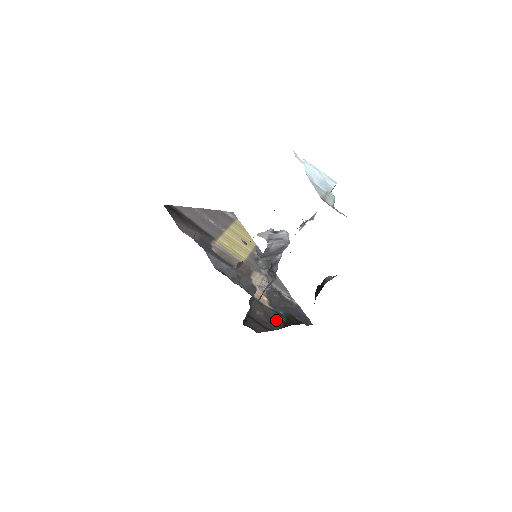
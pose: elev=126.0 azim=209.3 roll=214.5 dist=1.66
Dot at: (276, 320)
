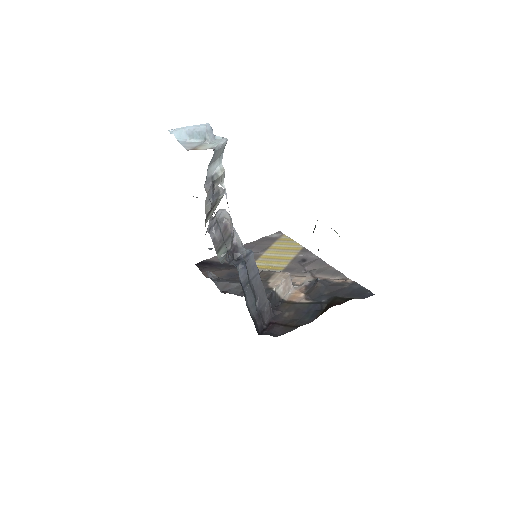
Dot at: (312, 312)
